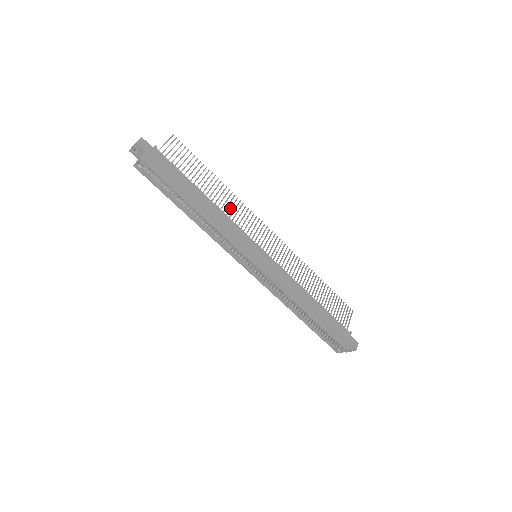
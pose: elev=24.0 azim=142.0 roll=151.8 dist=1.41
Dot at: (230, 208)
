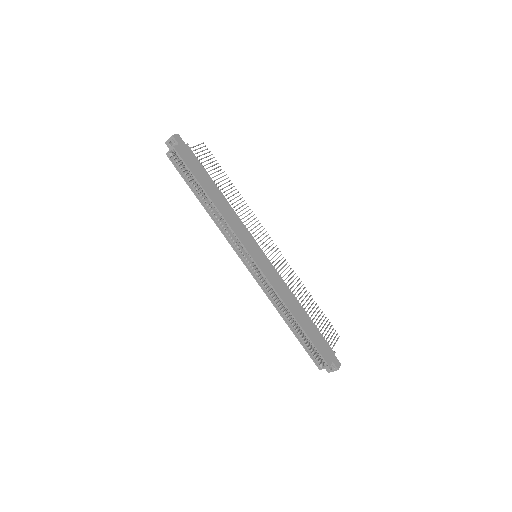
Dot at: (240, 211)
